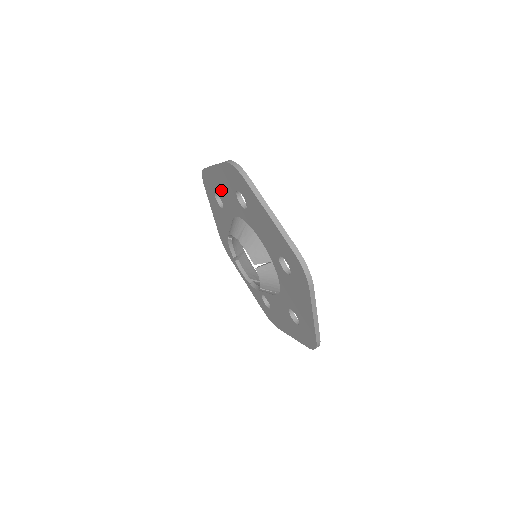
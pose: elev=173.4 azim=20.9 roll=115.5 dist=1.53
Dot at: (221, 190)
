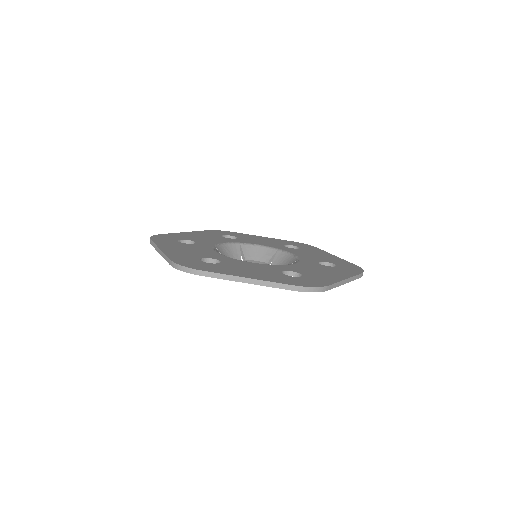
Dot at: occluded
